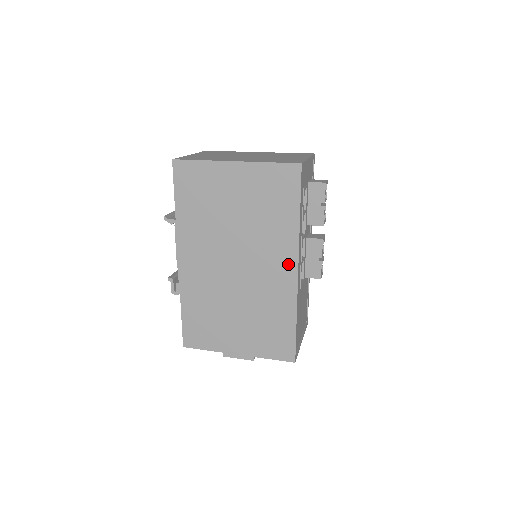
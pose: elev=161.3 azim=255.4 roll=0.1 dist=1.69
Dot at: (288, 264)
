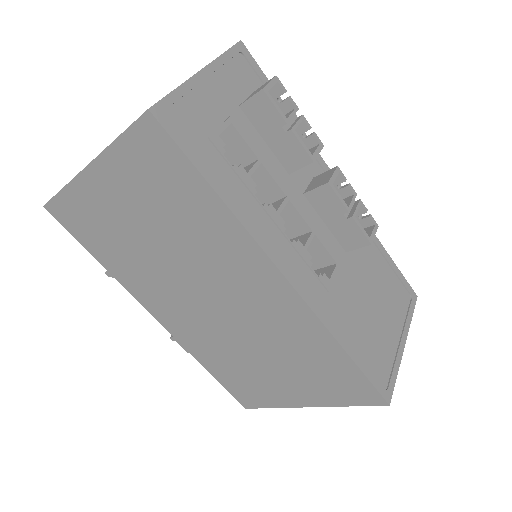
Dot at: (266, 276)
